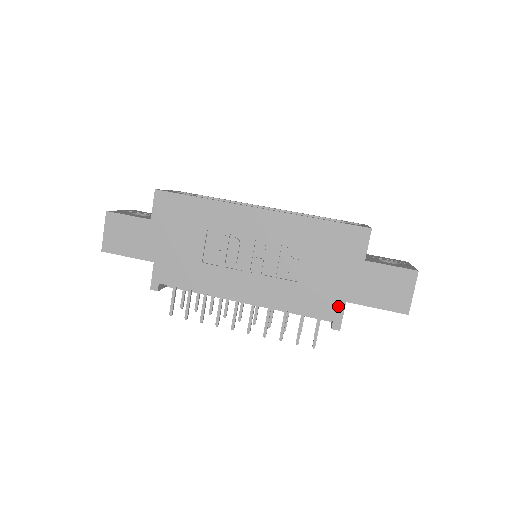
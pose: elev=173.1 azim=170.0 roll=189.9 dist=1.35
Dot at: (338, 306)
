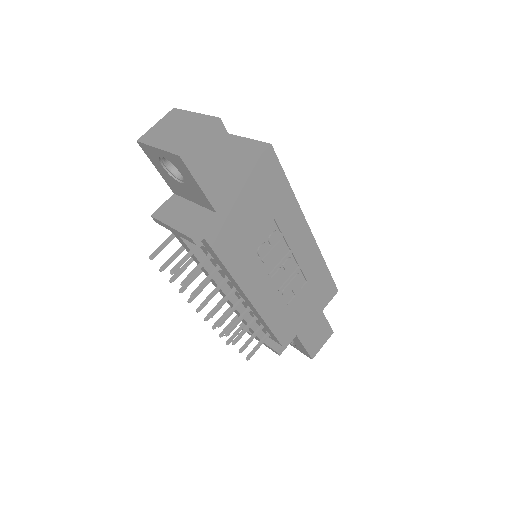
Dot at: (291, 336)
